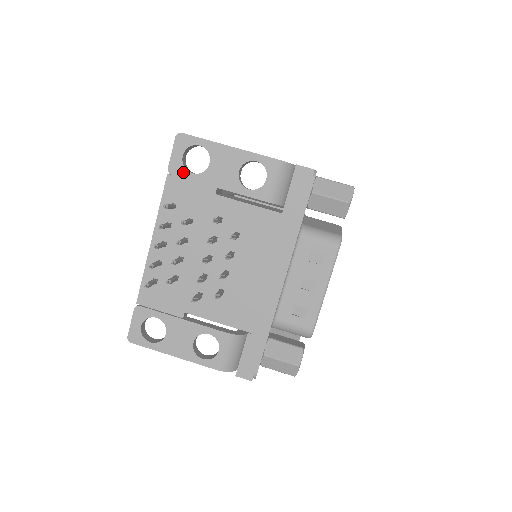
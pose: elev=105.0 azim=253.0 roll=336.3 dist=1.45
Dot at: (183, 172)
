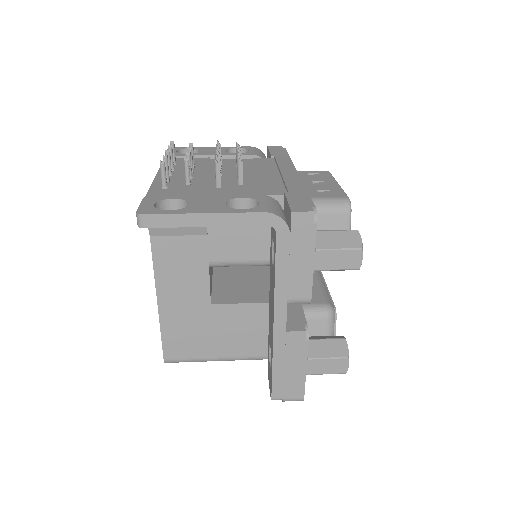
Dot at: (179, 154)
